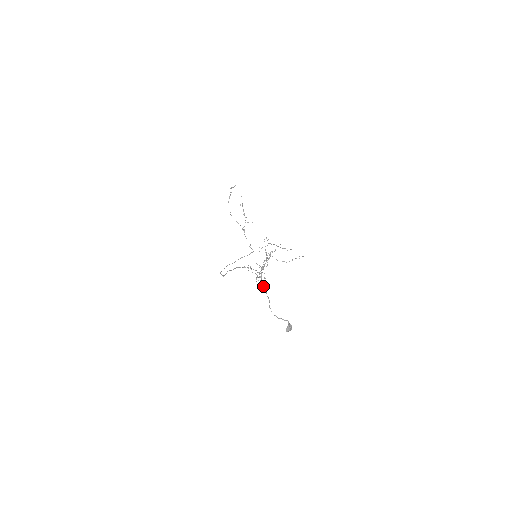
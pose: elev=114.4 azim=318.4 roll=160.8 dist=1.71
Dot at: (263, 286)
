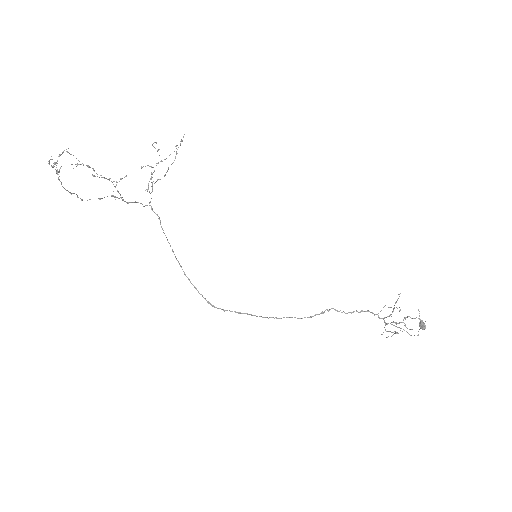
Dot at: occluded
